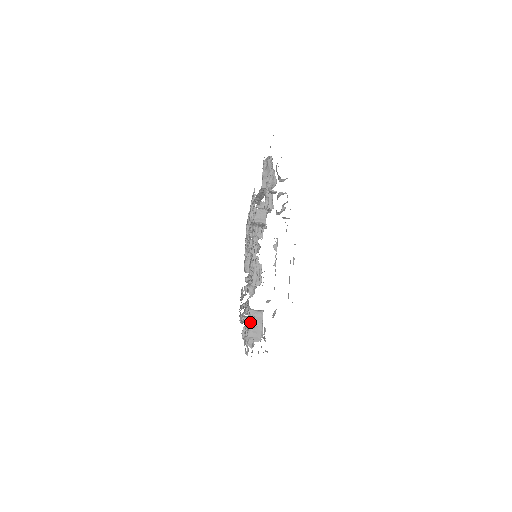
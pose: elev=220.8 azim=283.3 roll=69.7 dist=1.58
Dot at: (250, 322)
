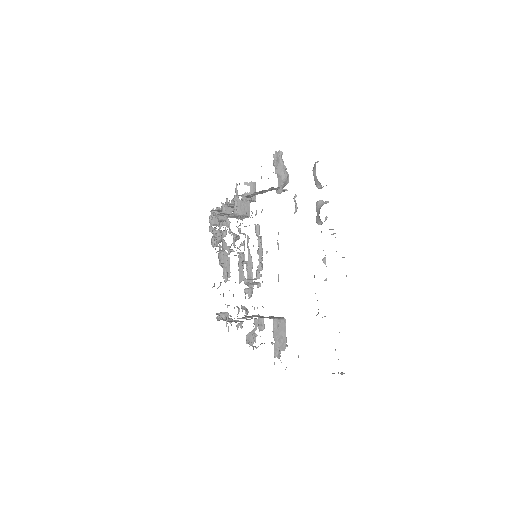
Dot at: (275, 332)
